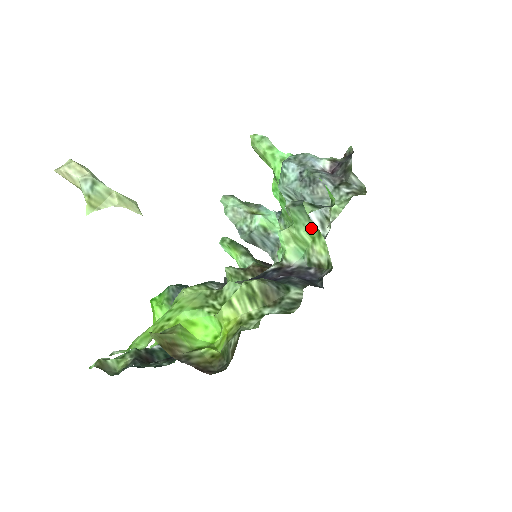
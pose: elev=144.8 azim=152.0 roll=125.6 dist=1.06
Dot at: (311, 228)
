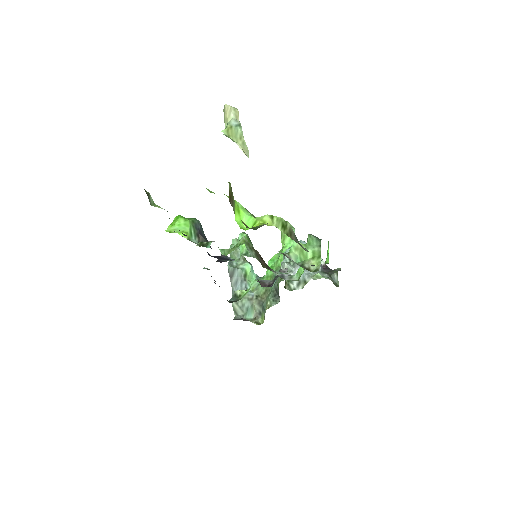
Dot at: (317, 251)
